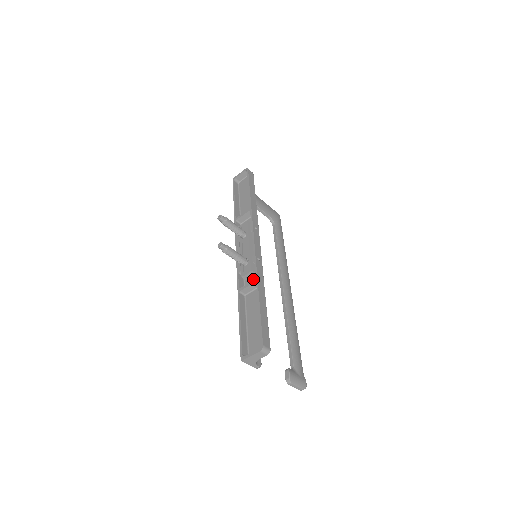
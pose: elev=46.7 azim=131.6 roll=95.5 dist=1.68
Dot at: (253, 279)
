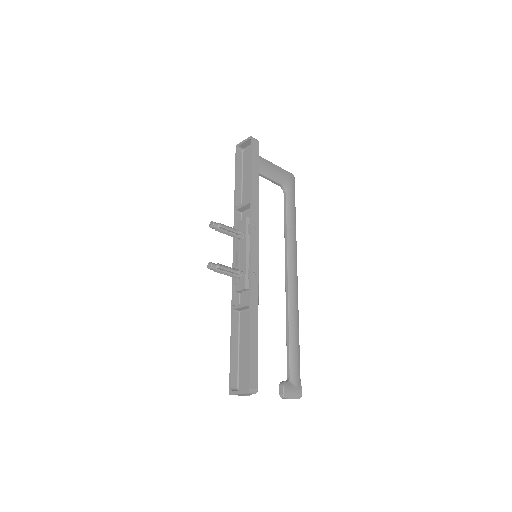
Dot at: (248, 295)
